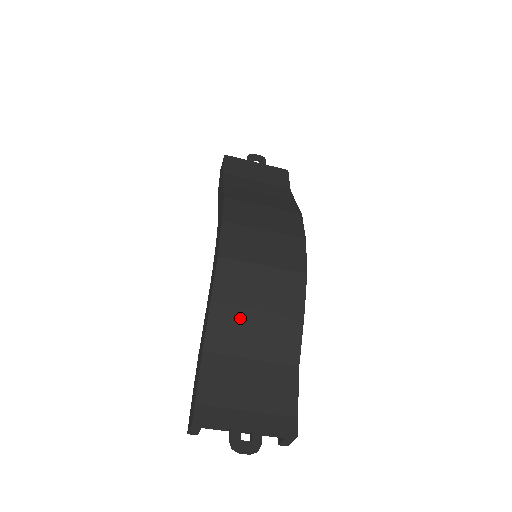
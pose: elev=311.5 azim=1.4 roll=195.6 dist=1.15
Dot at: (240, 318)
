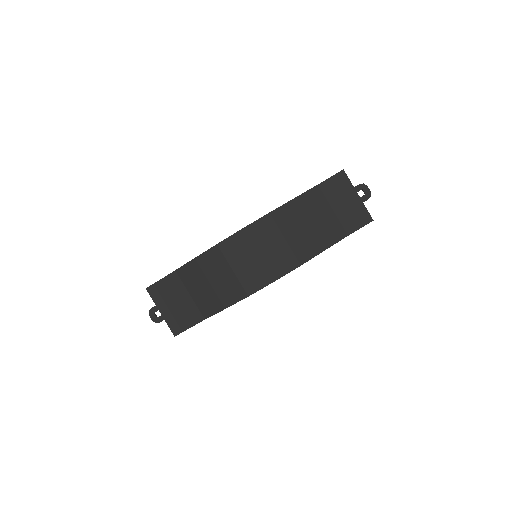
Dot at: (200, 277)
